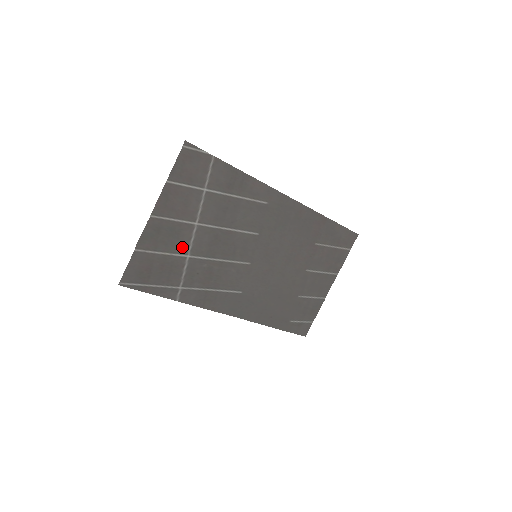
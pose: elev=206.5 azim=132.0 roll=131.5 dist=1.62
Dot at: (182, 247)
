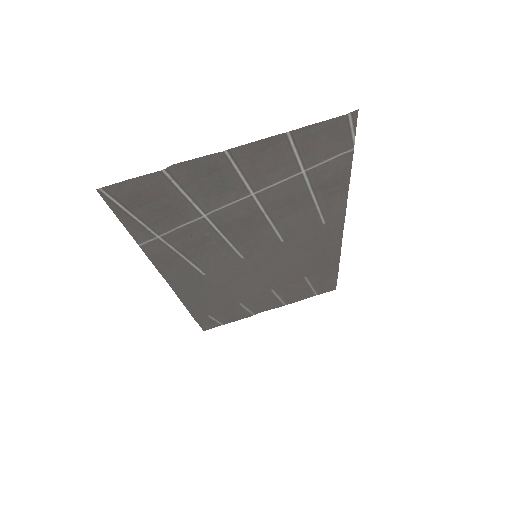
Dot at: (211, 203)
